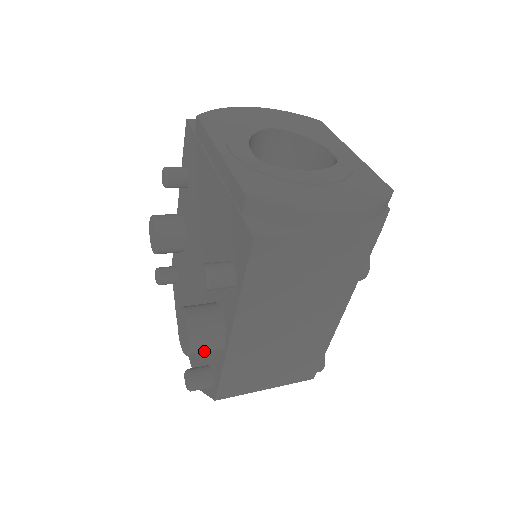
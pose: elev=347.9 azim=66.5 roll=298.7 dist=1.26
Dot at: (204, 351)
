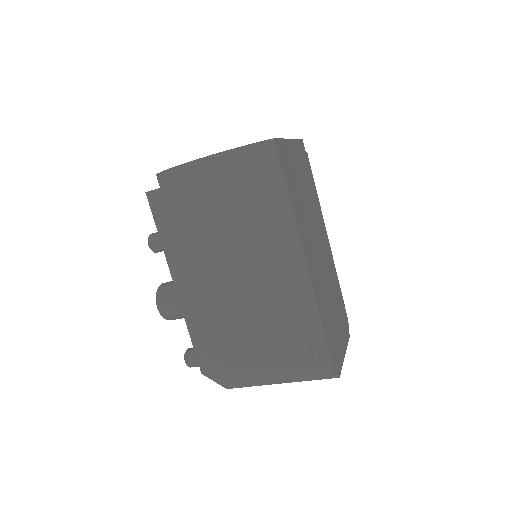
Dot at: (170, 311)
